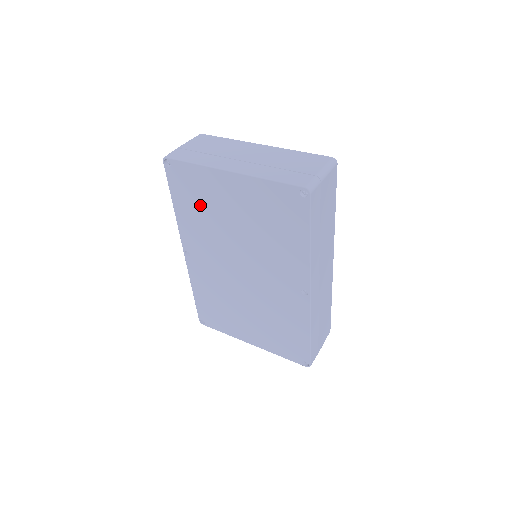
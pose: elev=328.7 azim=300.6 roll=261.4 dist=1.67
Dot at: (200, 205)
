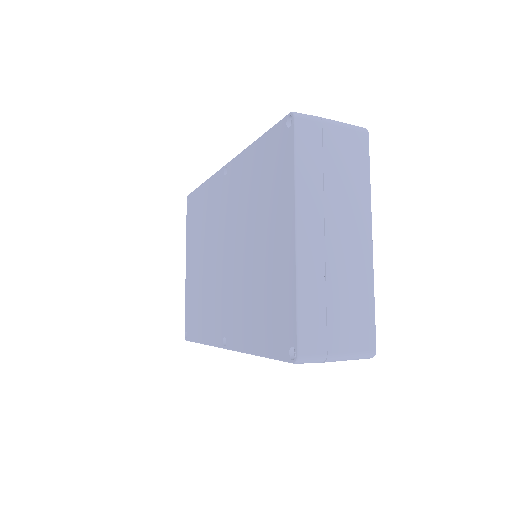
Dot at: (262, 185)
